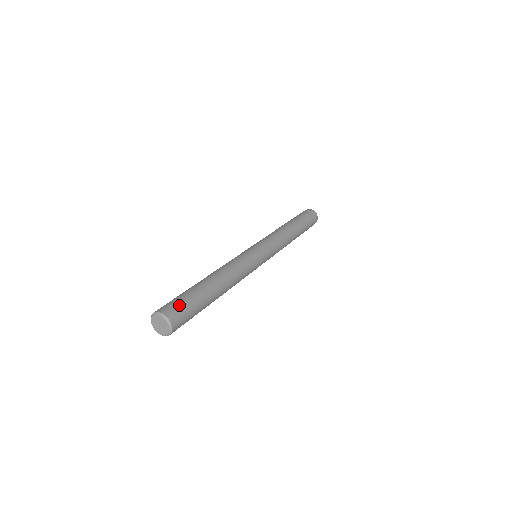
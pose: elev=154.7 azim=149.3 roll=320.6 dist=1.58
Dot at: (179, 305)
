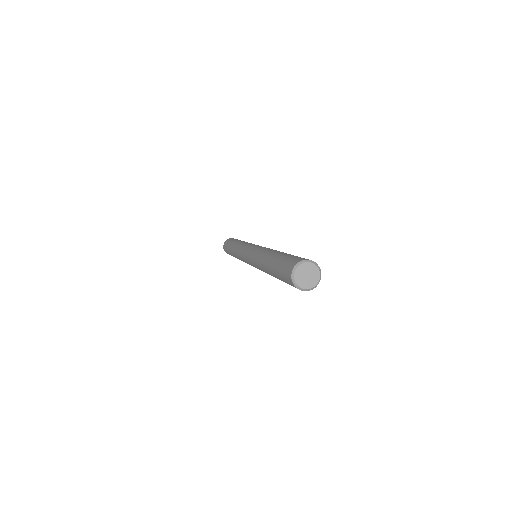
Dot at: occluded
